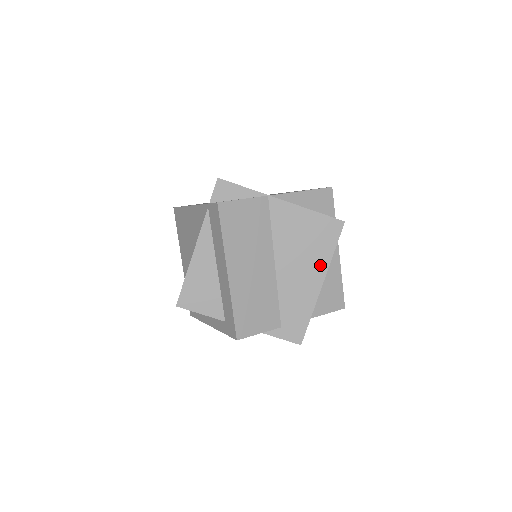
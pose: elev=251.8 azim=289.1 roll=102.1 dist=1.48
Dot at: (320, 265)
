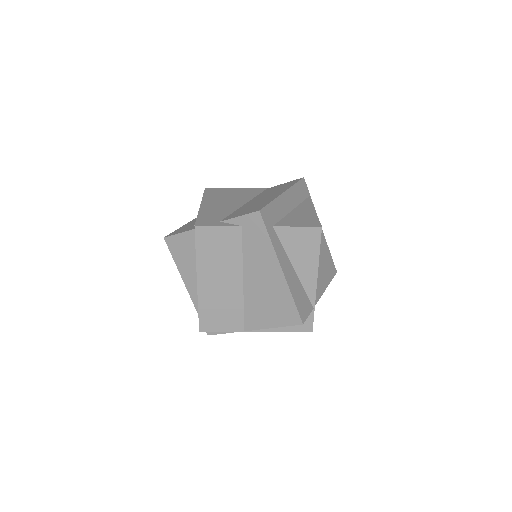
Dot at: occluded
